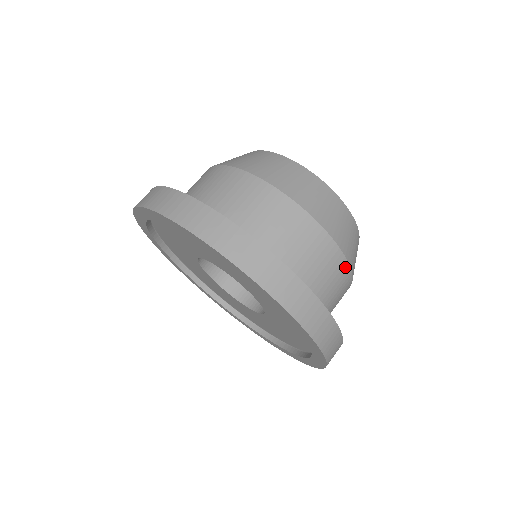
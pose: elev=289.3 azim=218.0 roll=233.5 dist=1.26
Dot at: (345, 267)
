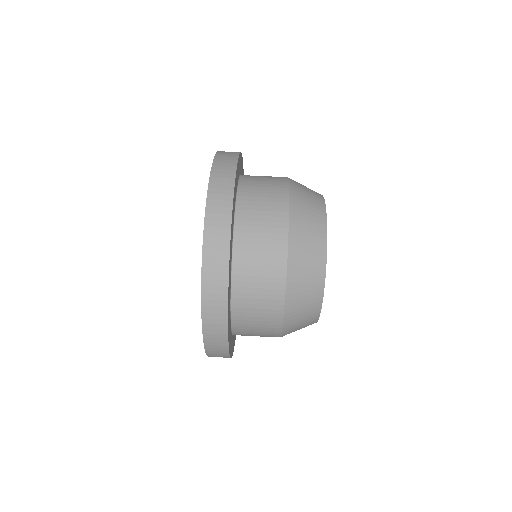
Dot at: (283, 250)
